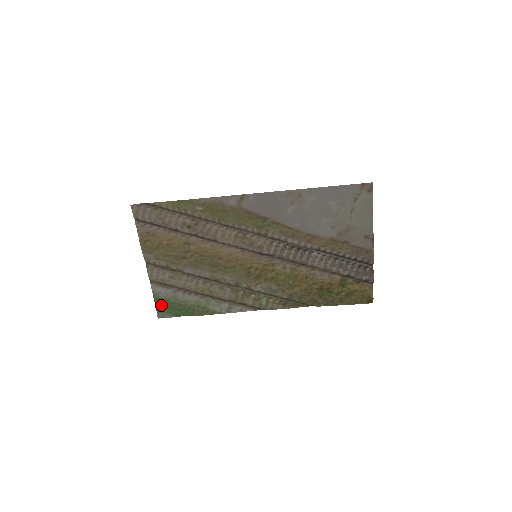
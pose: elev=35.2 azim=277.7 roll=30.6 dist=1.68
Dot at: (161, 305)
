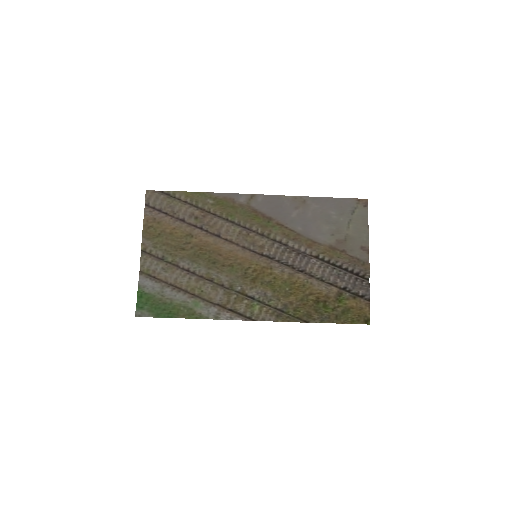
Dot at: (143, 301)
